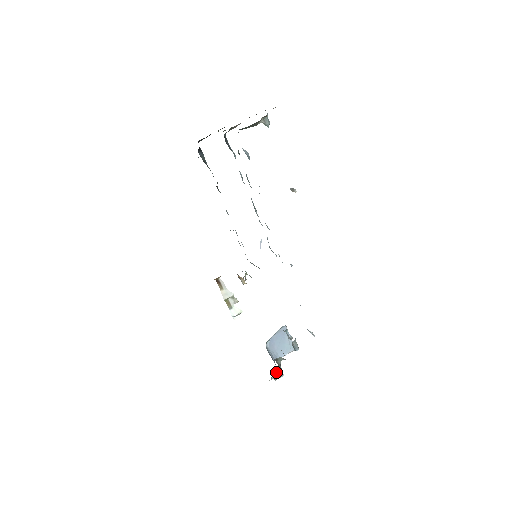
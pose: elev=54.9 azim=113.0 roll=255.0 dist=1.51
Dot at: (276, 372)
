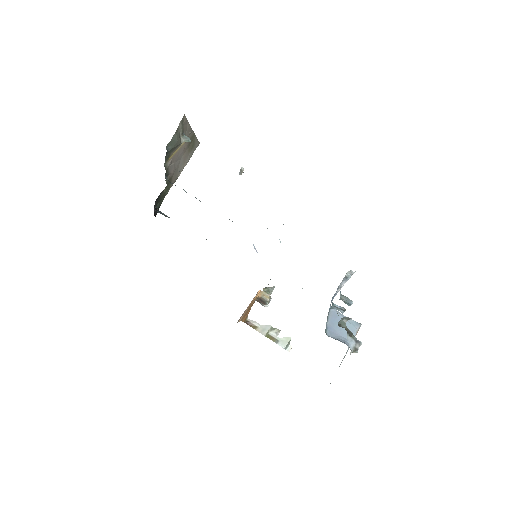
Dot at: (351, 342)
